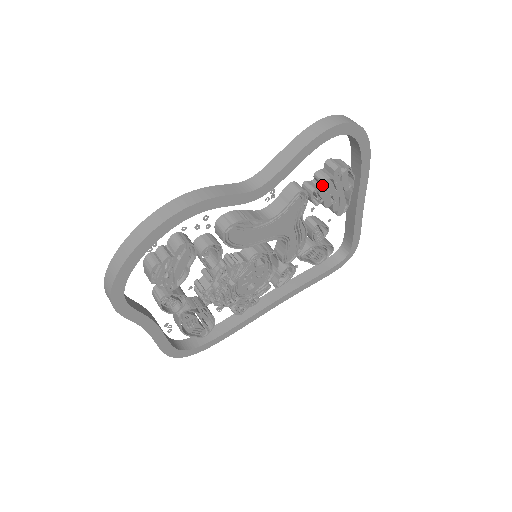
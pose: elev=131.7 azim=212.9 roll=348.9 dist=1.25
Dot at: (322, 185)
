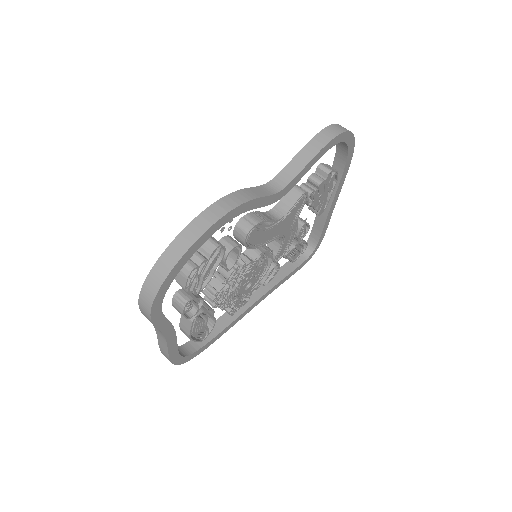
Dot at: (316, 187)
